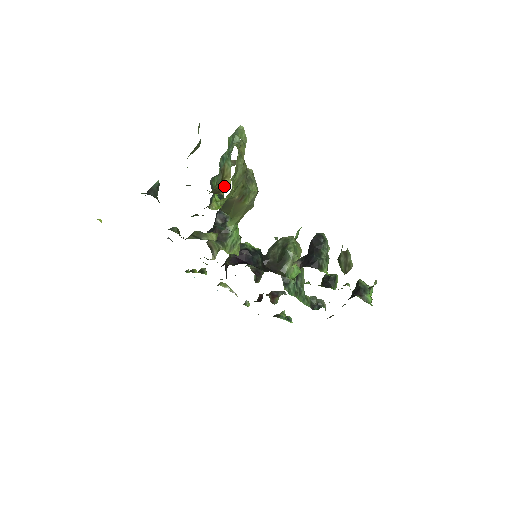
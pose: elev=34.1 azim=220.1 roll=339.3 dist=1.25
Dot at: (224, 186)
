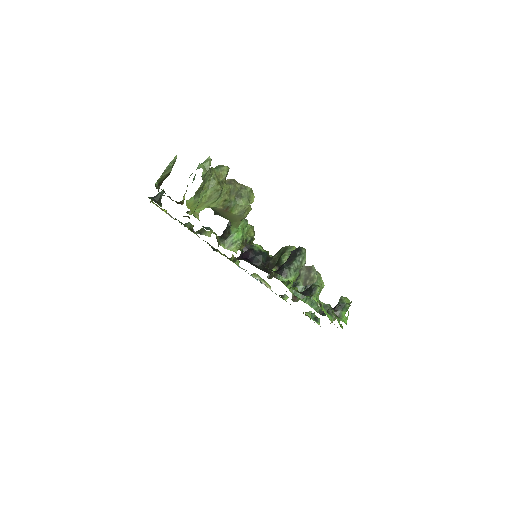
Dot at: (183, 199)
